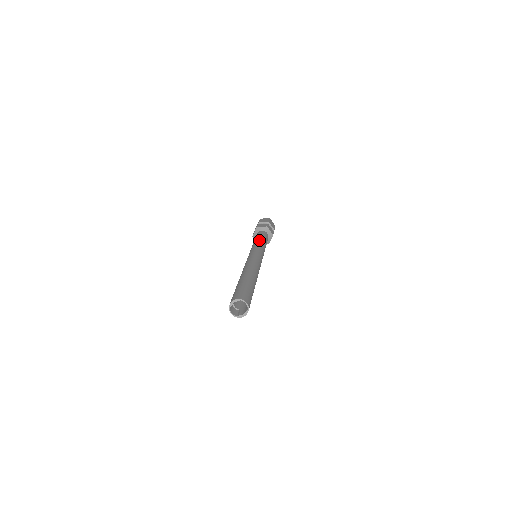
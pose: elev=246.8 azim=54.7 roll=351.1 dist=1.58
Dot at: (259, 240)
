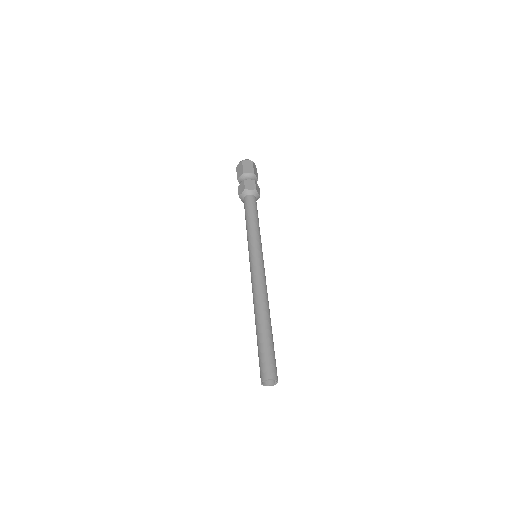
Dot at: (255, 225)
